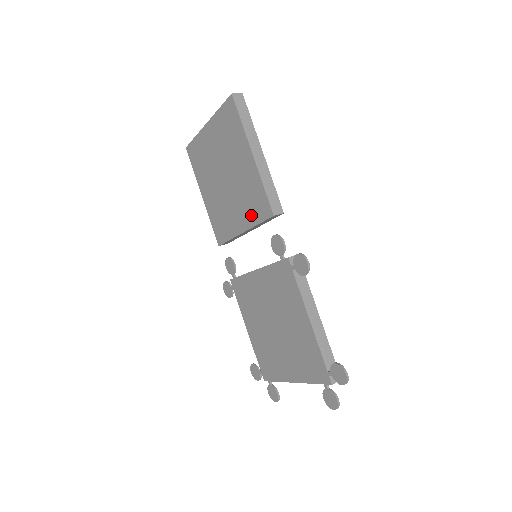
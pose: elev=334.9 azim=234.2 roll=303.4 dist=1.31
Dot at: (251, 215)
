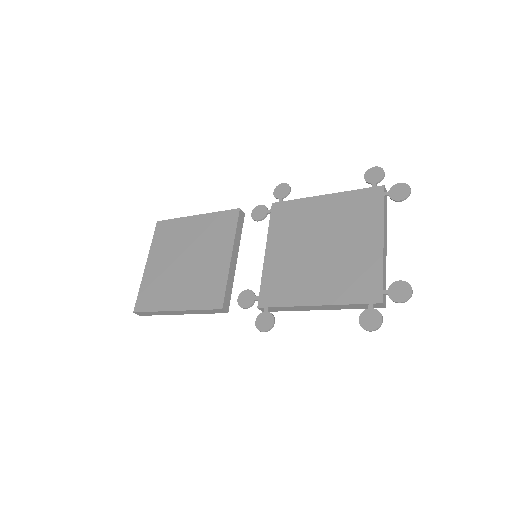
Dot at: (226, 236)
